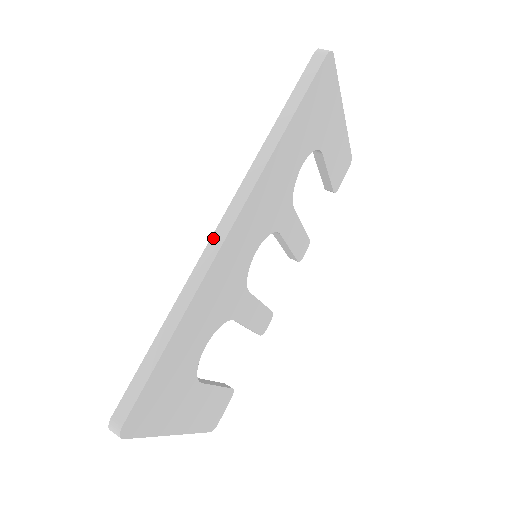
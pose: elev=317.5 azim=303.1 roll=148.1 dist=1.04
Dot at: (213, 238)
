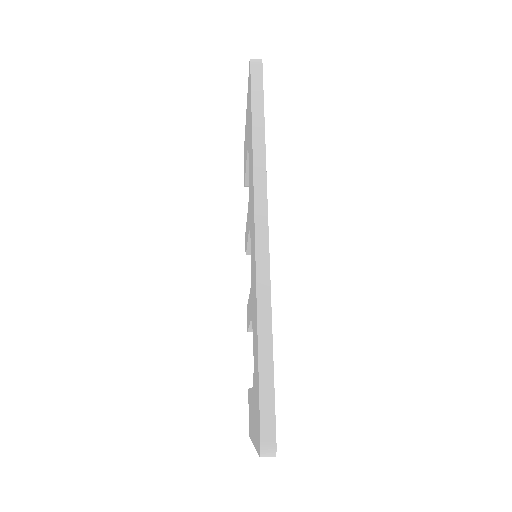
Dot at: (257, 245)
